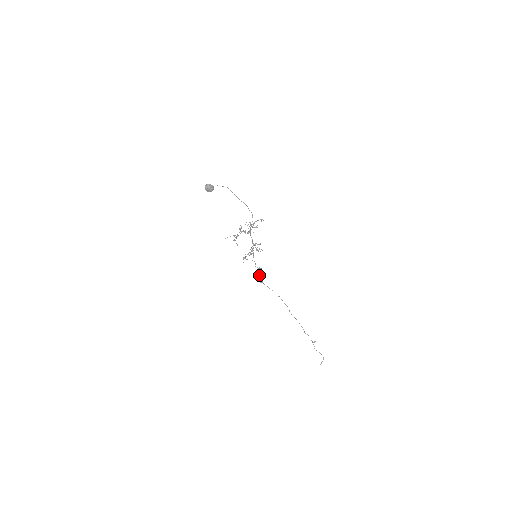
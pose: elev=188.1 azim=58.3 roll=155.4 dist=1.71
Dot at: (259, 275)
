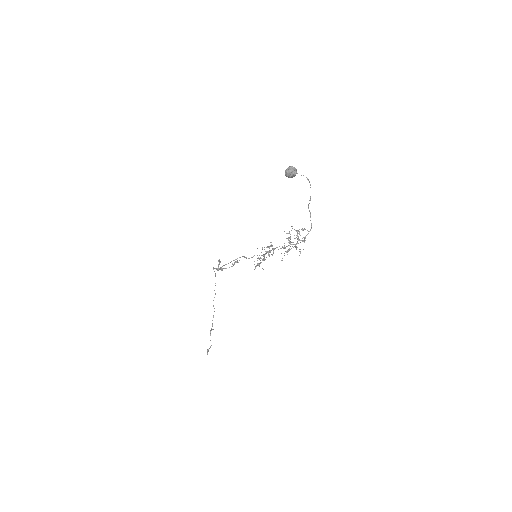
Dot at: (219, 261)
